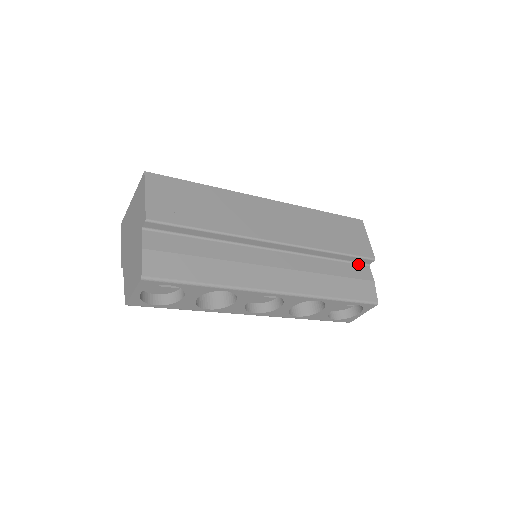
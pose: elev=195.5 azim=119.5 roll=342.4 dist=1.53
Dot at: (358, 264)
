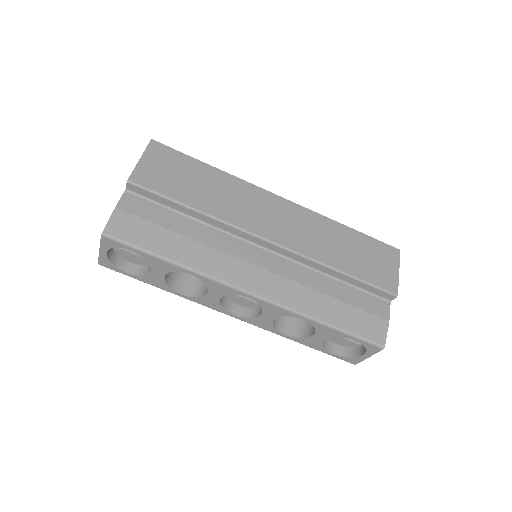
Dot at: (375, 296)
